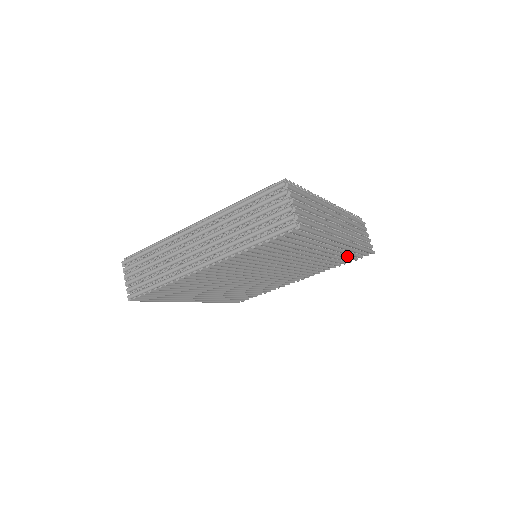
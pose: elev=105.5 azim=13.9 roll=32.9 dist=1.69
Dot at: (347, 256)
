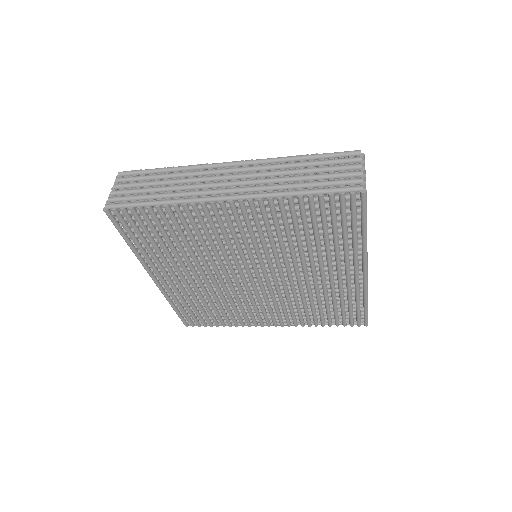
Dot at: (344, 309)
